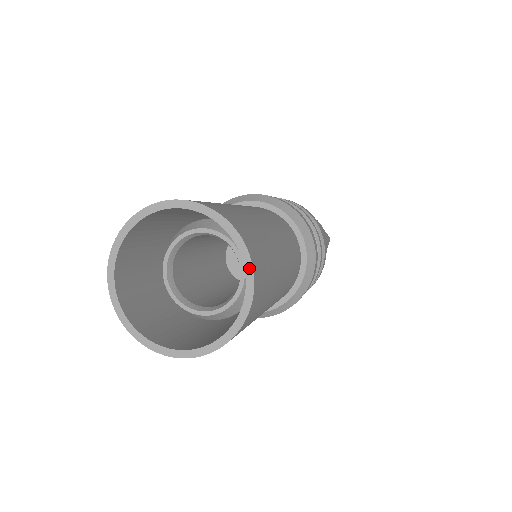
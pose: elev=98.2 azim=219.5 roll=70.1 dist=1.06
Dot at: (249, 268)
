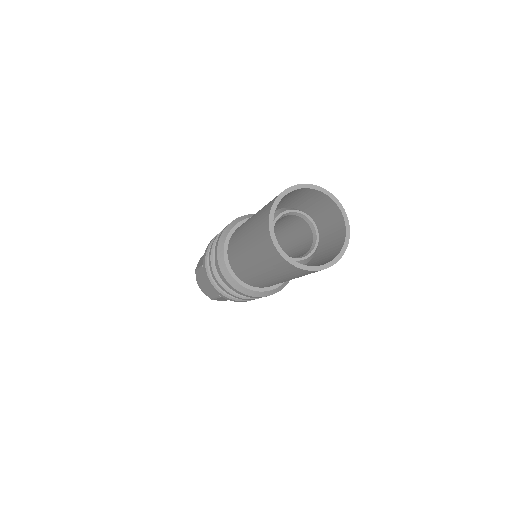
Dot at: (348, 229)
